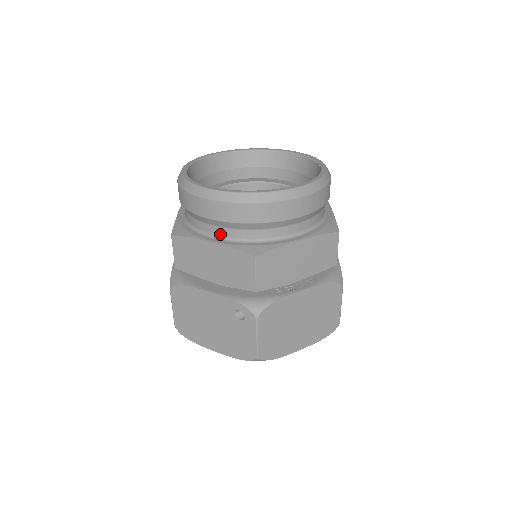
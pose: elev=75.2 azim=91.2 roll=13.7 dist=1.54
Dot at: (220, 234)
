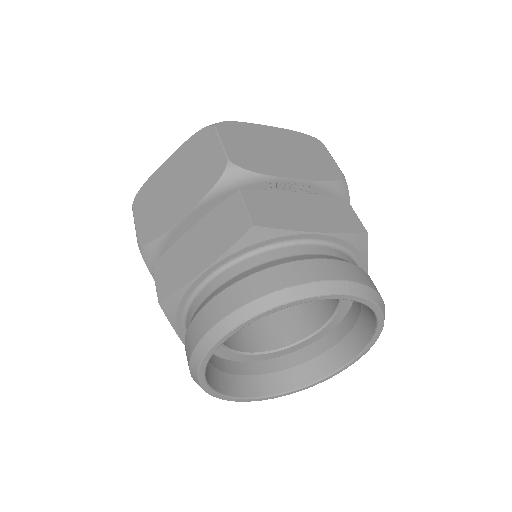
Dot at: occluded
